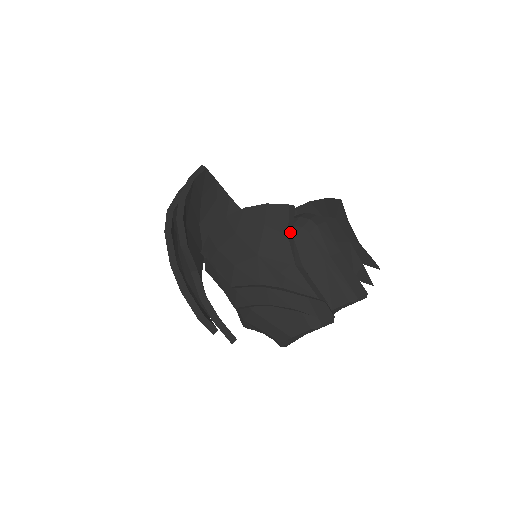
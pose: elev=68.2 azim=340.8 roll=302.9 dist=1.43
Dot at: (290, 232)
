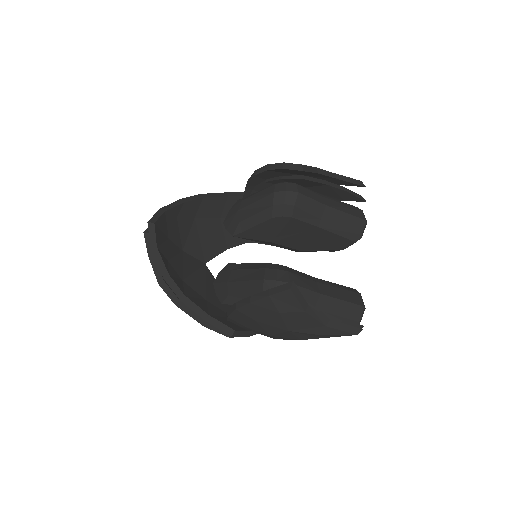
Dot at: (304, 306)
